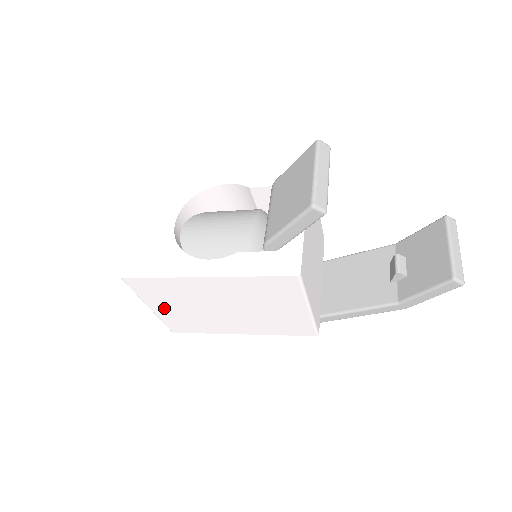
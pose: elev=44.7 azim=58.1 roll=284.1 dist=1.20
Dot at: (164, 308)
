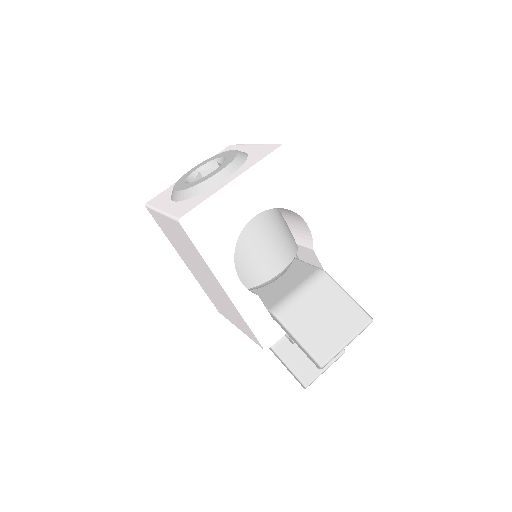
Dot at: (169, 226)
